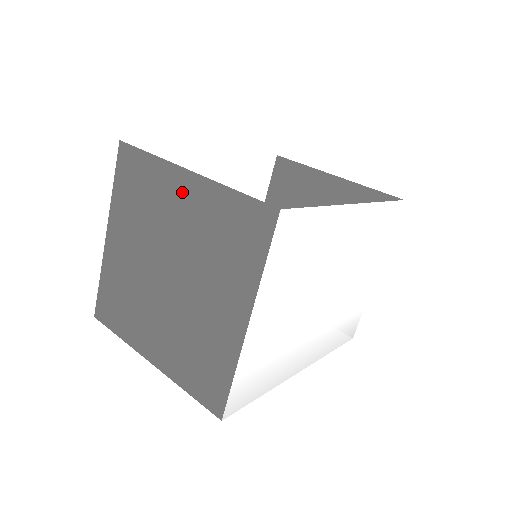
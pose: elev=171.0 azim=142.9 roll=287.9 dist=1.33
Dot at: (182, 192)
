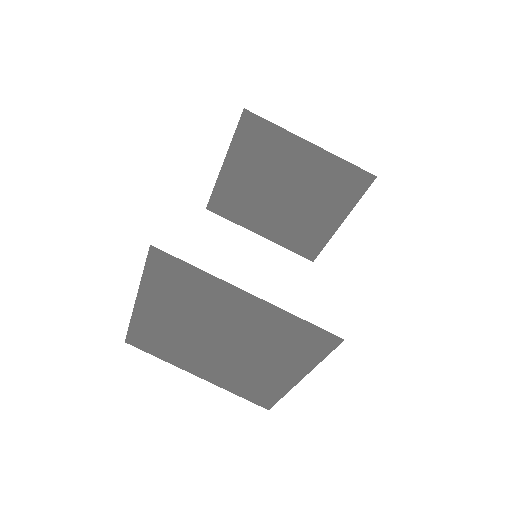
Dot at: (239, 303)
